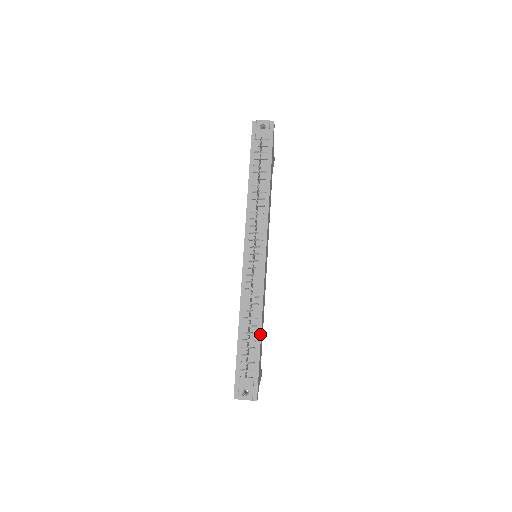
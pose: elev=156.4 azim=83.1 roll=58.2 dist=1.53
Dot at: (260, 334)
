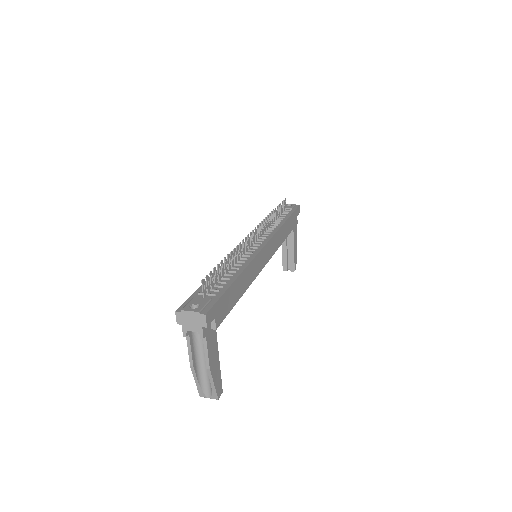
Dot at: (237, 276)
